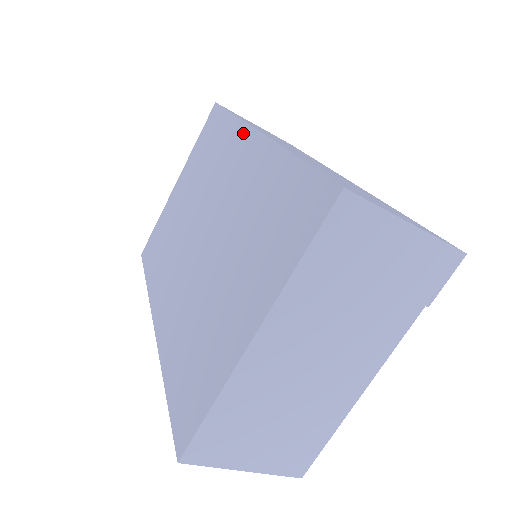
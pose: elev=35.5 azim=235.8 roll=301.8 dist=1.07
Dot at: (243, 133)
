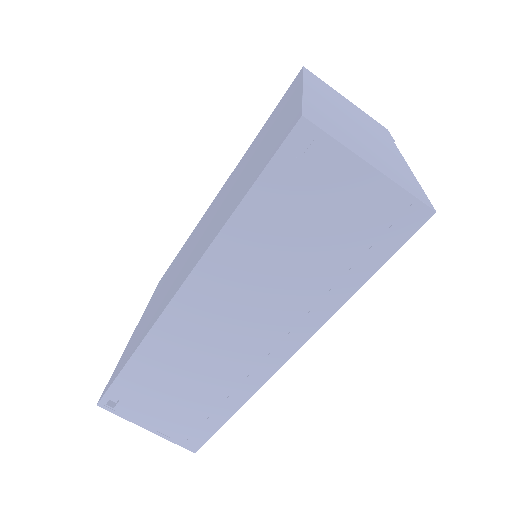
Dot at: occluded
